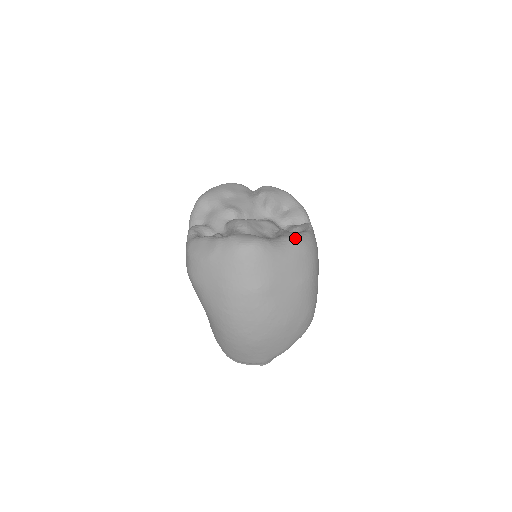
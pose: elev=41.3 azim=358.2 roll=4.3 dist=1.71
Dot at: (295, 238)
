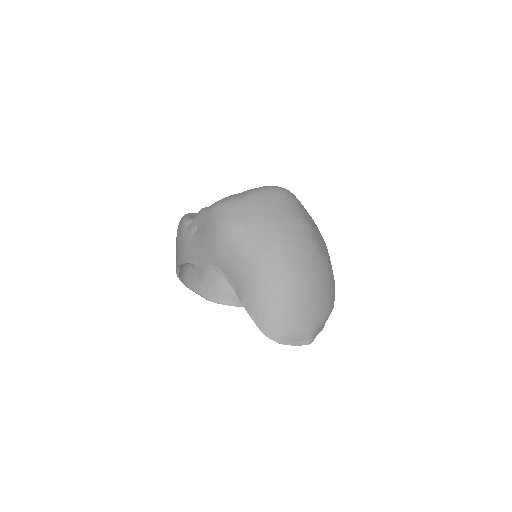
Dot at: occluded
